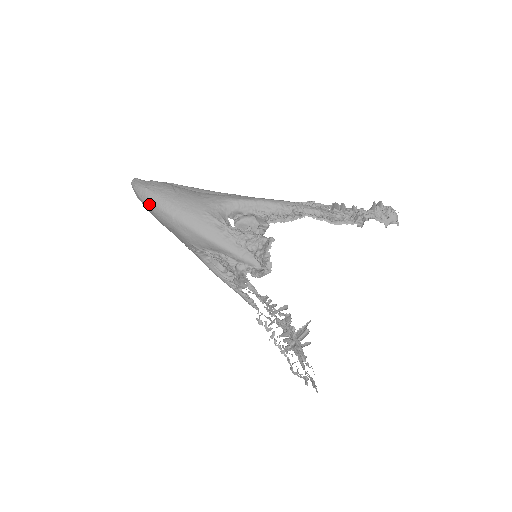
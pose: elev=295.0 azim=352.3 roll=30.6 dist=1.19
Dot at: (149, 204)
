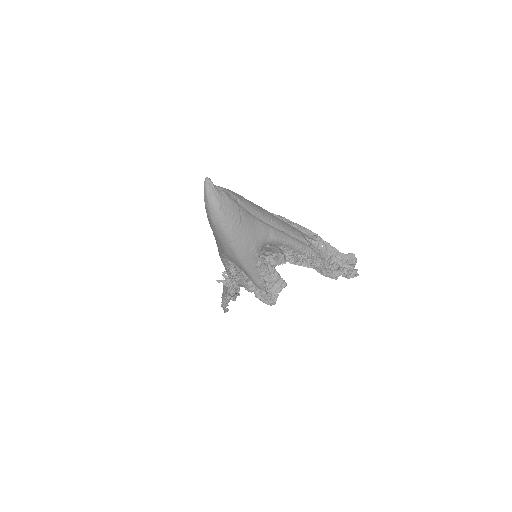
Dot at: (215, 221)
